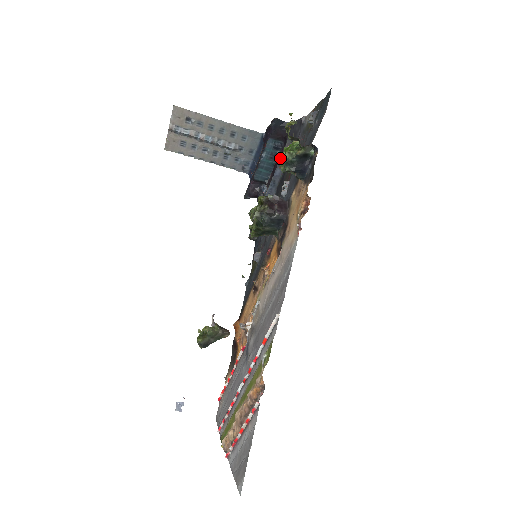
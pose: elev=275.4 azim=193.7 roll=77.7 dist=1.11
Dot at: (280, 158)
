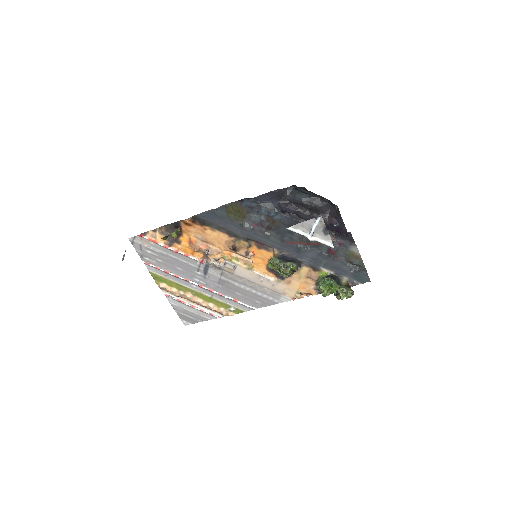
Dot at: (325, 296)
